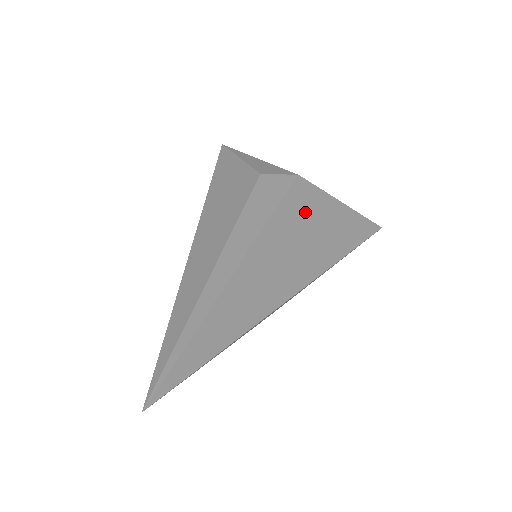
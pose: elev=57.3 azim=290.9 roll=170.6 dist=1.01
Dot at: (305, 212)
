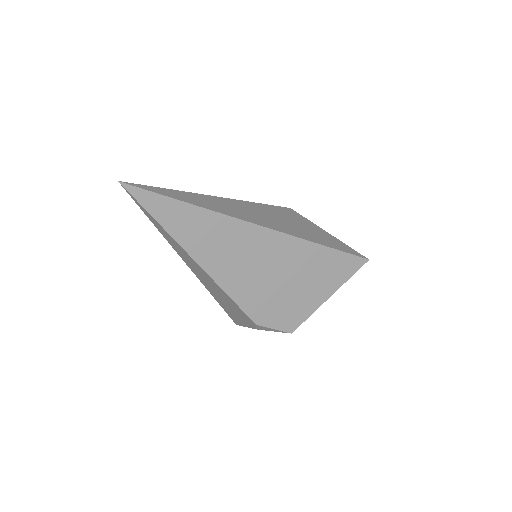
Dot at: (287, 216)
